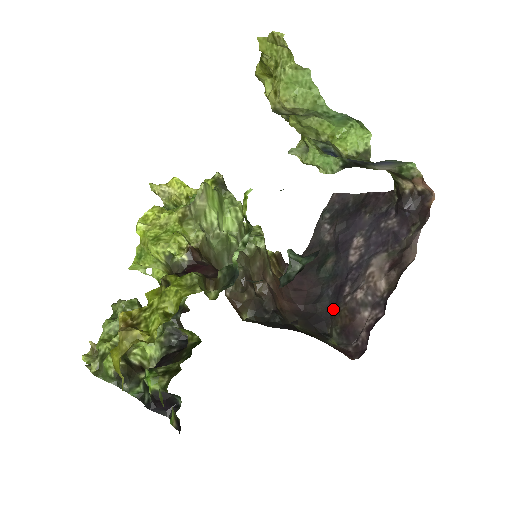
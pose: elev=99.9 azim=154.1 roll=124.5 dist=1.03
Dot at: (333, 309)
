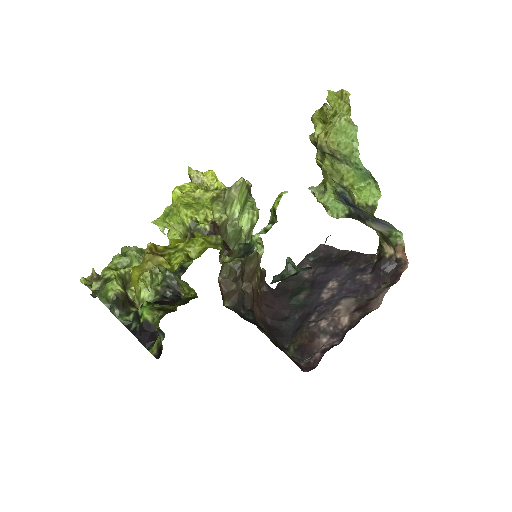
Dot at: (296, 329)
